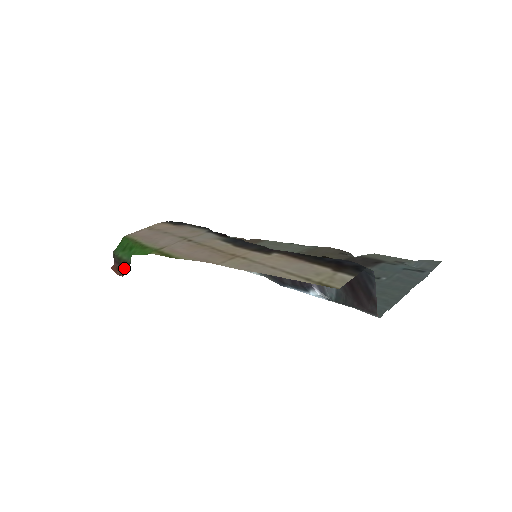
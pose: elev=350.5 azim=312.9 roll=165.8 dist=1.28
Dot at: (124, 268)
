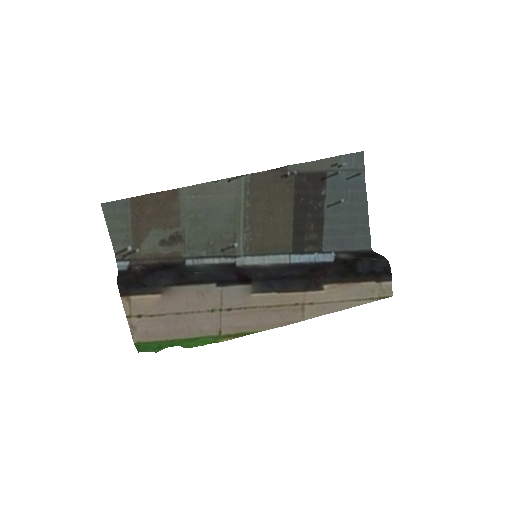
Dot at: occluded
